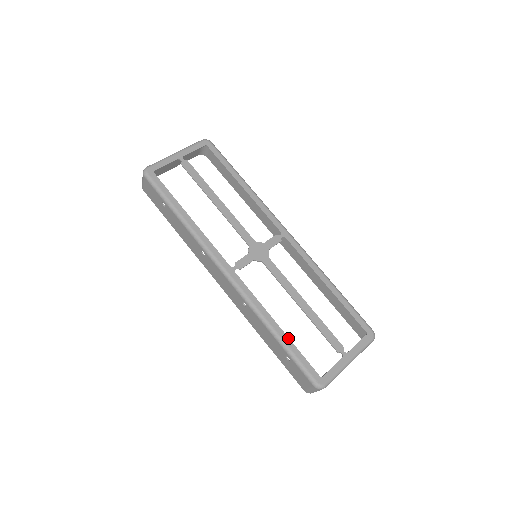
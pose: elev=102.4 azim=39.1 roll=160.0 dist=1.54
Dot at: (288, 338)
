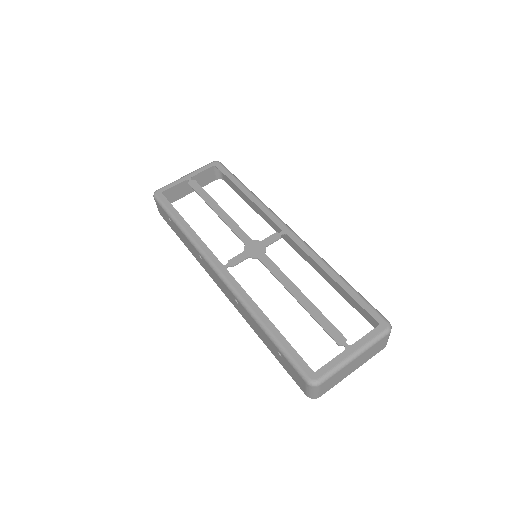
Dot at: (278, 330)
